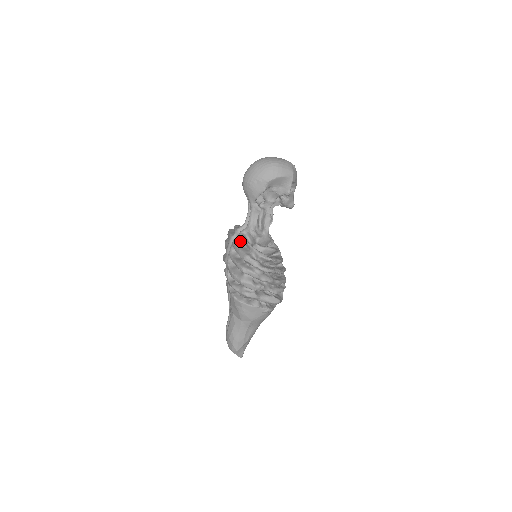
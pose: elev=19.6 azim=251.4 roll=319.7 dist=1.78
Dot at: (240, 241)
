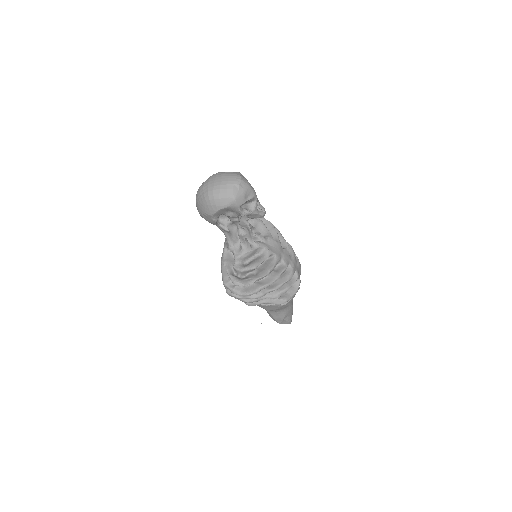
Dot at: occluded
